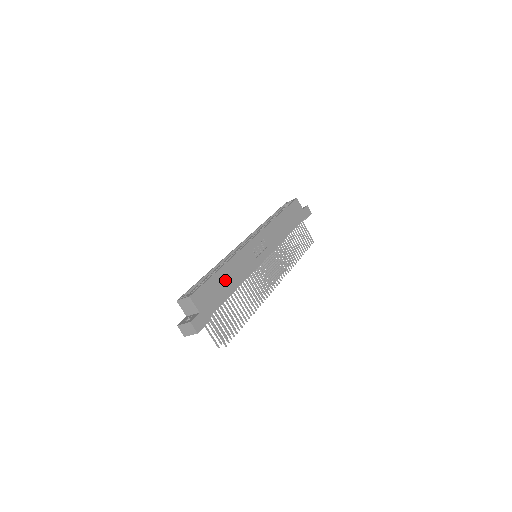
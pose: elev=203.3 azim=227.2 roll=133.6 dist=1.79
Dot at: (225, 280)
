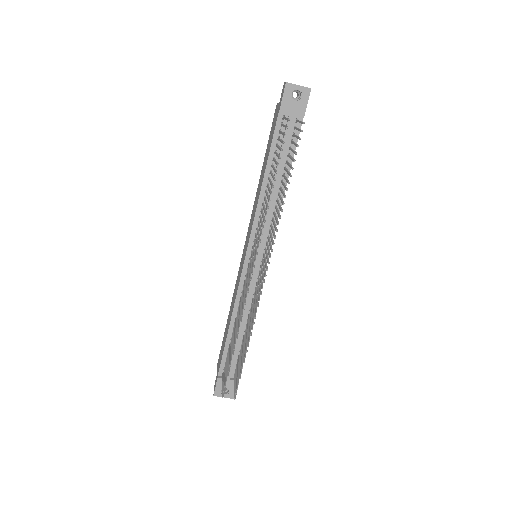
Dot at: occluded
